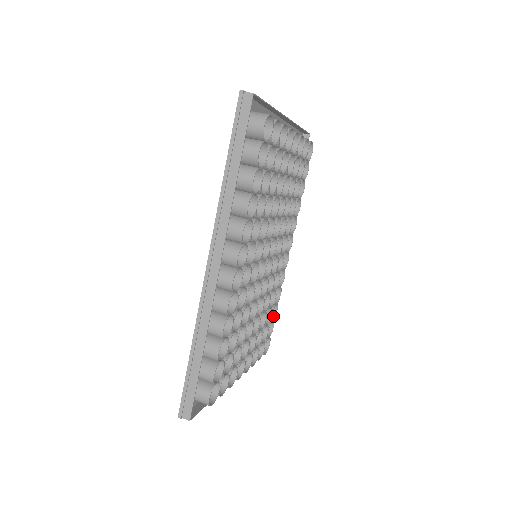
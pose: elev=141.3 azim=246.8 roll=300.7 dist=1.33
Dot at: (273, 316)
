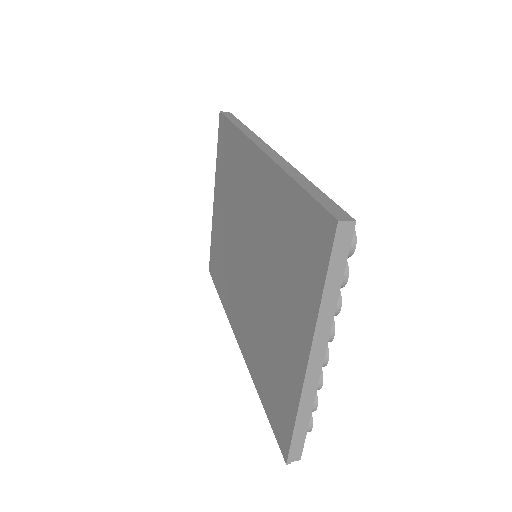
Dot at: occluded
